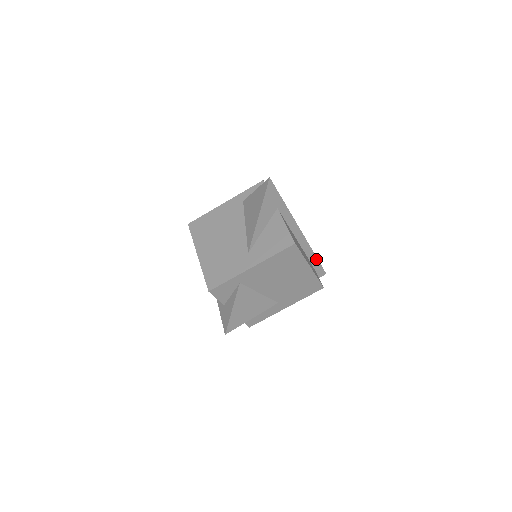
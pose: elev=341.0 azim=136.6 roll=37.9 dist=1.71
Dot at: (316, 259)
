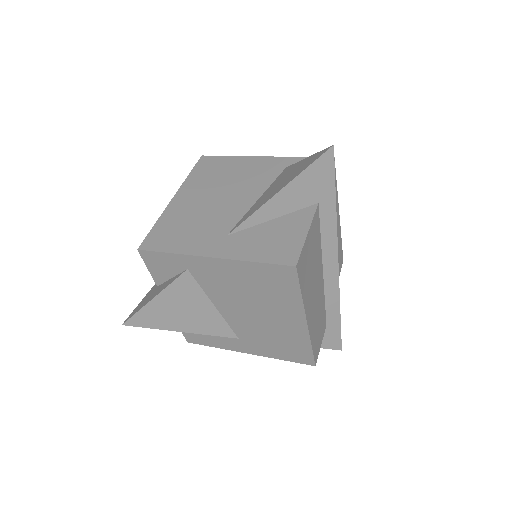
Dot at: (338, 320)
